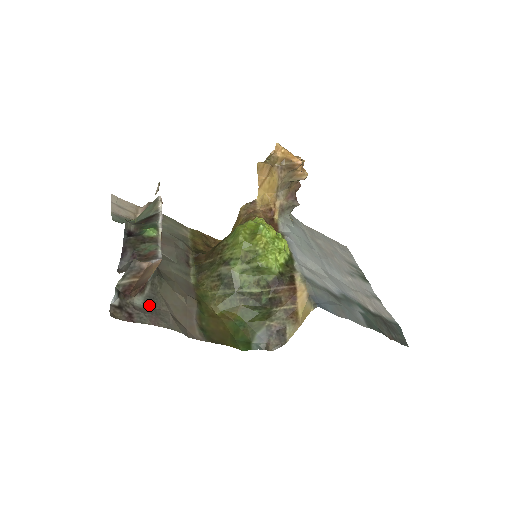
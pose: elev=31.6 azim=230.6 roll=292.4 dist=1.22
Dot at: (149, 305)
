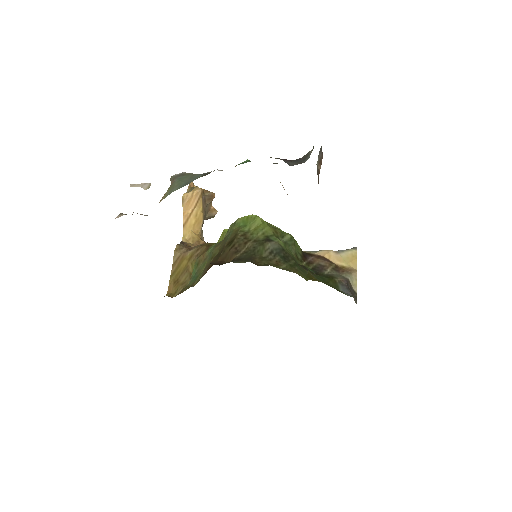
Dot at: occluded
